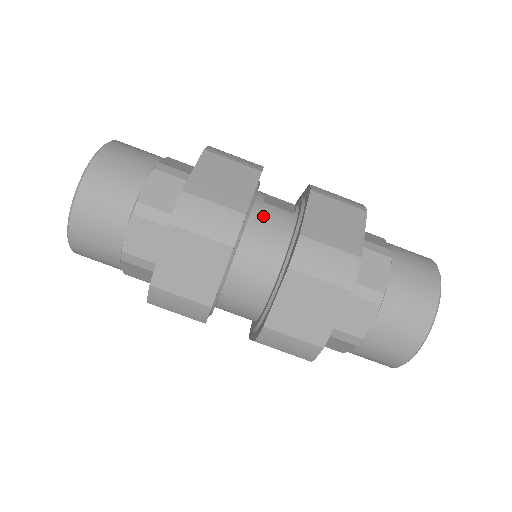
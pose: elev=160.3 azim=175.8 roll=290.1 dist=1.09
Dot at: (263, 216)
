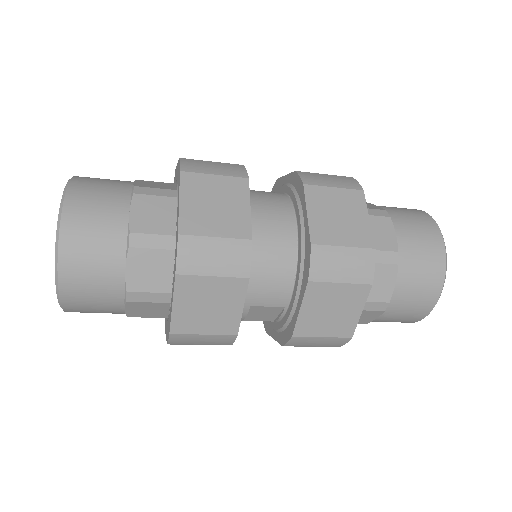
Dot at: (253, 190)
